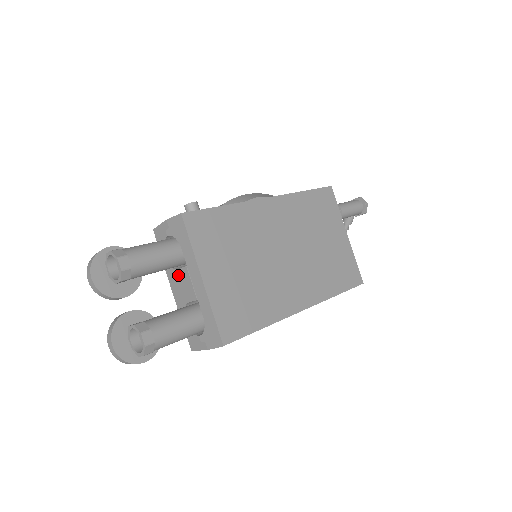
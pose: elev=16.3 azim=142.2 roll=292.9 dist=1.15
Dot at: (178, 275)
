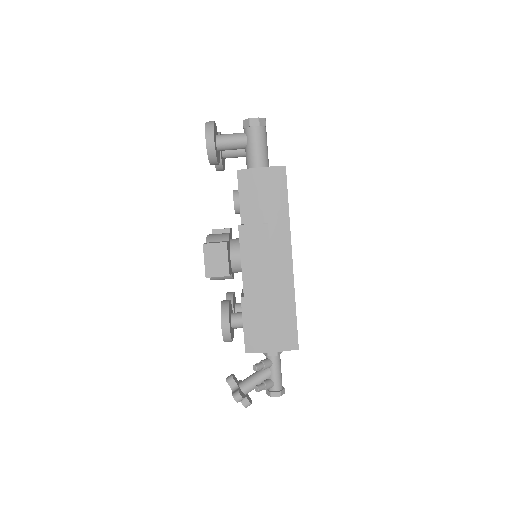
Dot at: occluded
